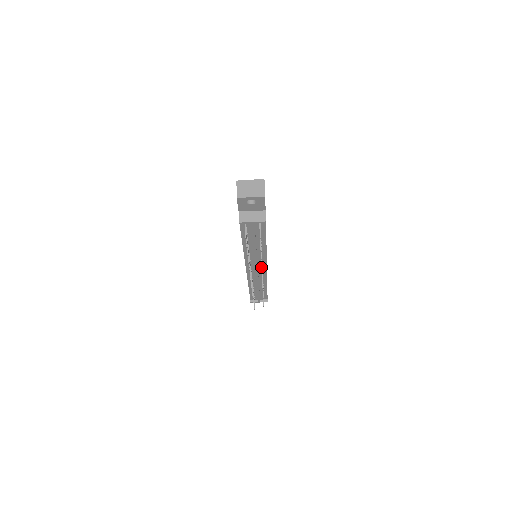
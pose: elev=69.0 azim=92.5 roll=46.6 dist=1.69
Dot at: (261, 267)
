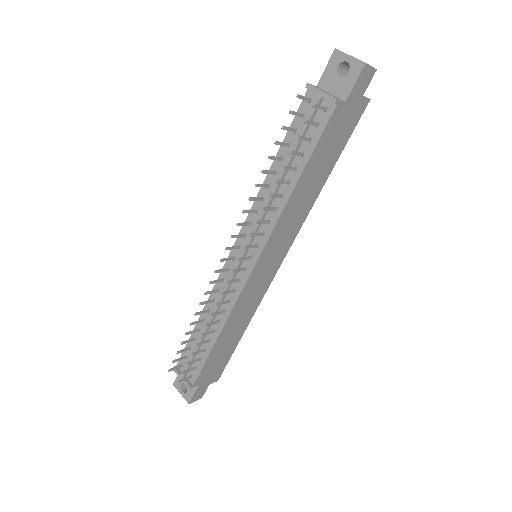
Dot at: (258, 220)
